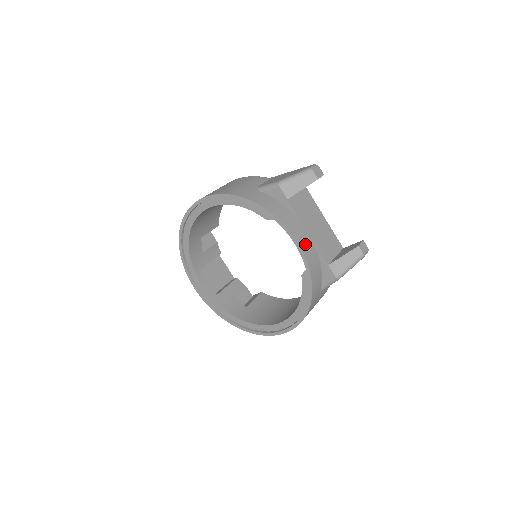
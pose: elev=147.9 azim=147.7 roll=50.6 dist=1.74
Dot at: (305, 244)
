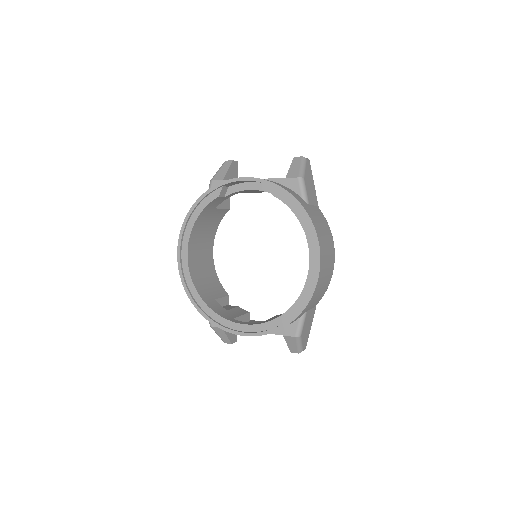
Dot at: occluded
